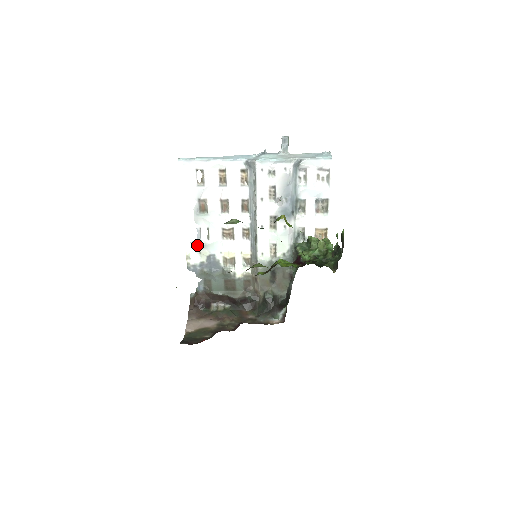
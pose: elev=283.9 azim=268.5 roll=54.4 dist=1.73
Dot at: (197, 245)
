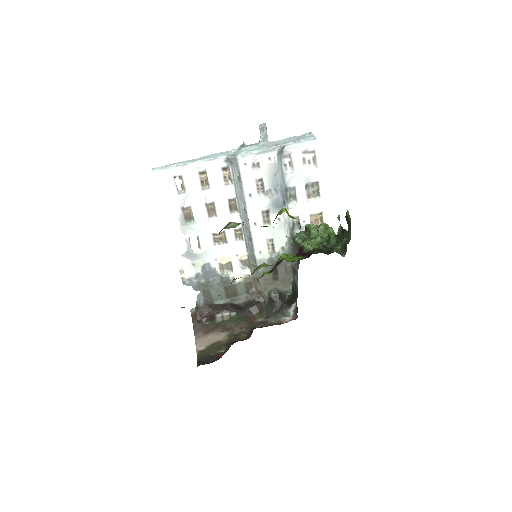
Dot at: (189, 257)
